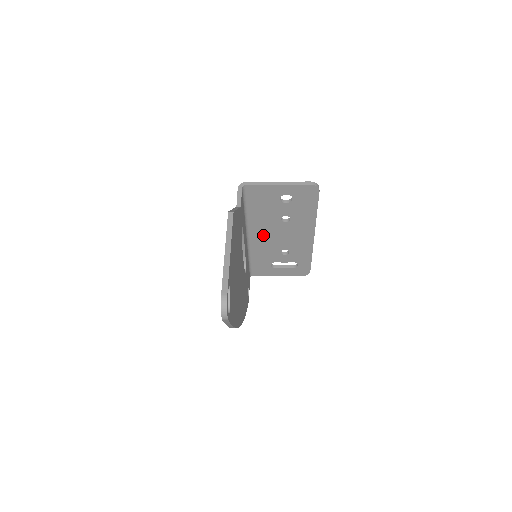
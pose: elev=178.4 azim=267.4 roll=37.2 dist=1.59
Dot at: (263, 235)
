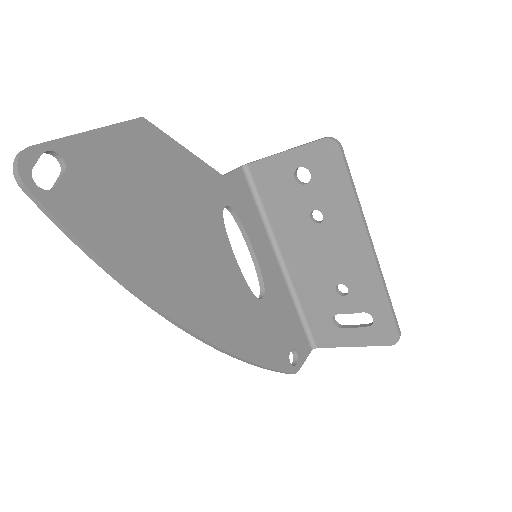
Dot at: (300, 256)
